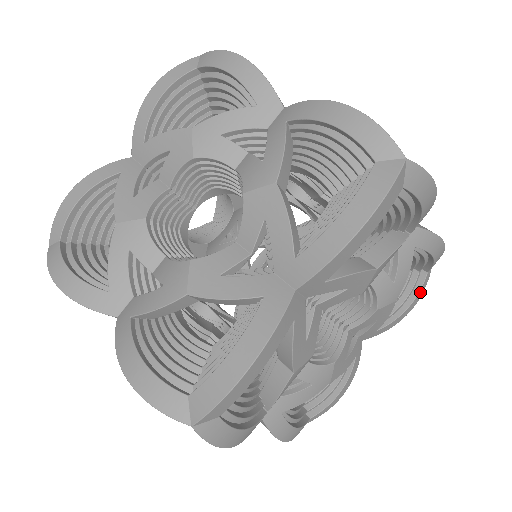
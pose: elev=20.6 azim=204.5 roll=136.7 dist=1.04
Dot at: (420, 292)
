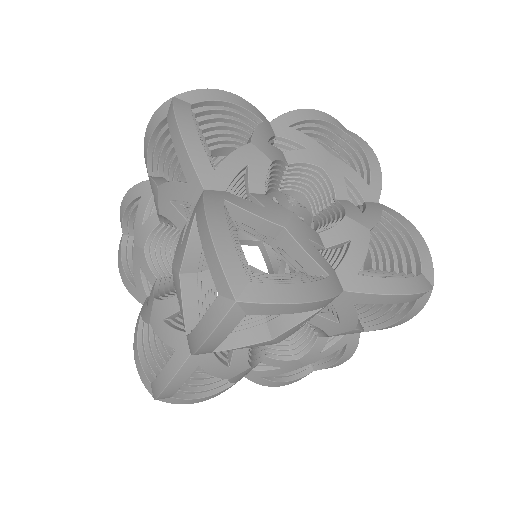
Dot at: (412, 311)
